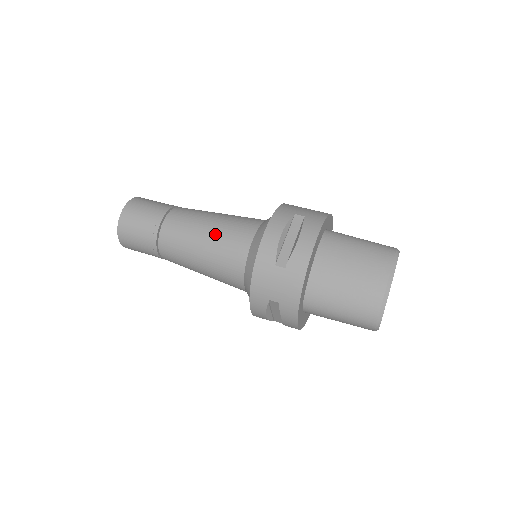
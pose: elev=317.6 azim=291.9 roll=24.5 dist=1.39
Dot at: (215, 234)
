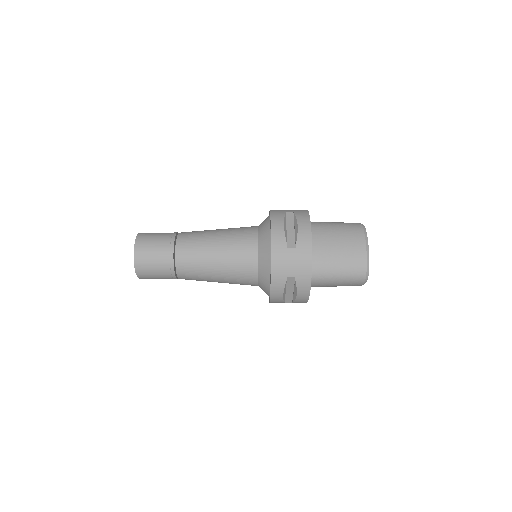
Dot at: (226, 241)
